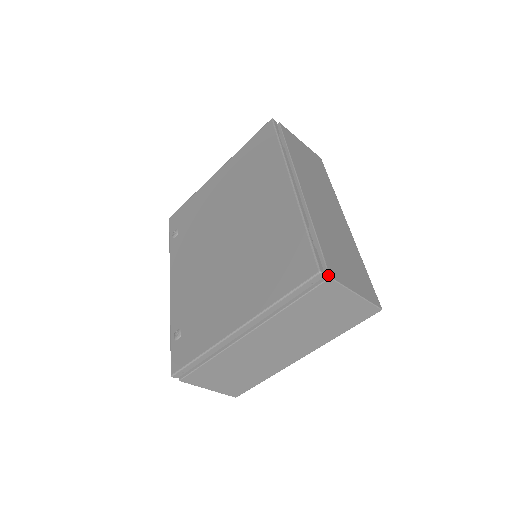
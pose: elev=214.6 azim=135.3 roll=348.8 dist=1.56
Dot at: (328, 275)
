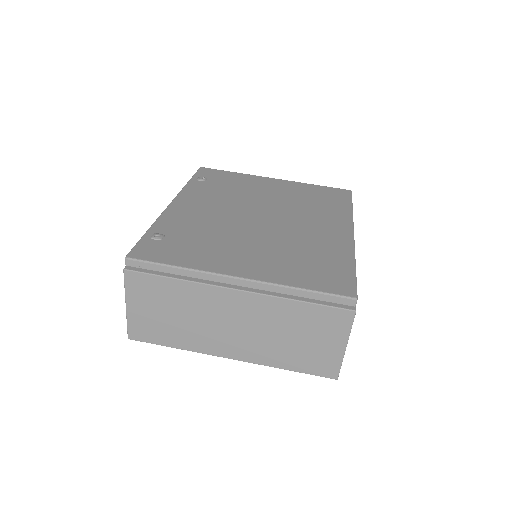
Dot at: (355, 308)
